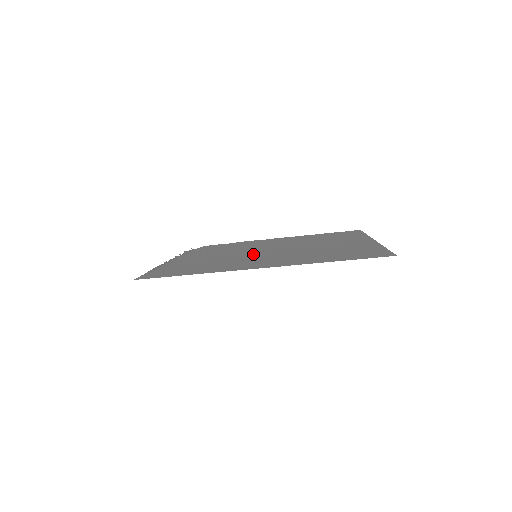
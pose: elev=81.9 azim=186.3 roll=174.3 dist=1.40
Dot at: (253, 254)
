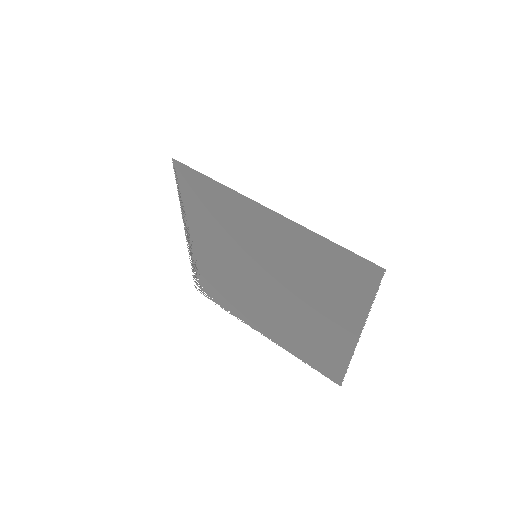
Dot at: (253, 261)
